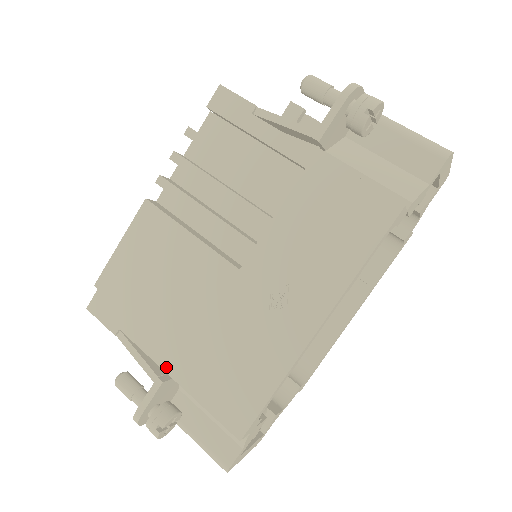
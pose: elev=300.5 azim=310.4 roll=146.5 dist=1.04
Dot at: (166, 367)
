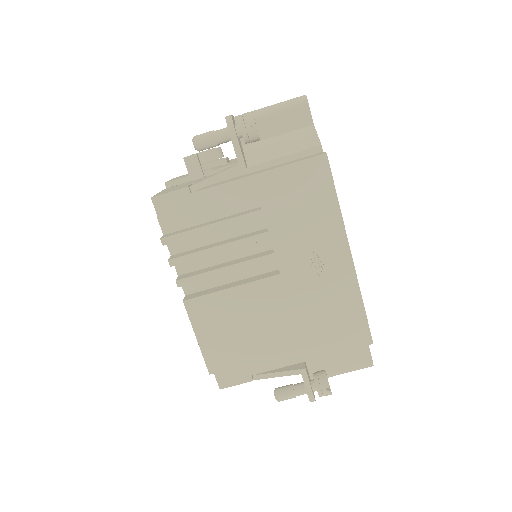
Dot at: (299, 360)
